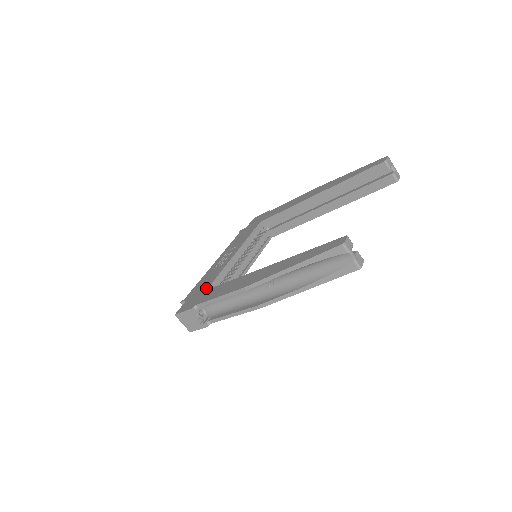
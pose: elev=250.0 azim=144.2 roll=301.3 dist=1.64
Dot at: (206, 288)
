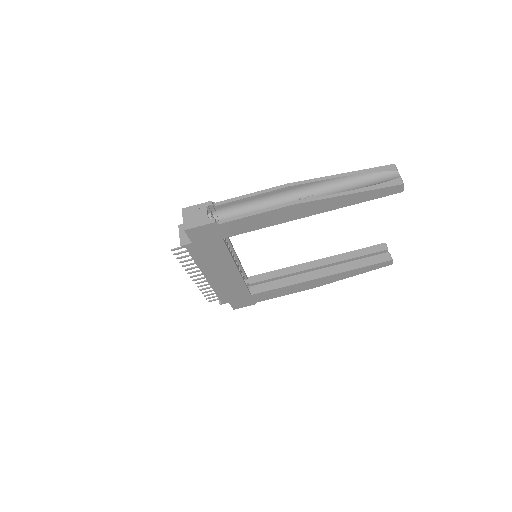
Dot at: occluded
